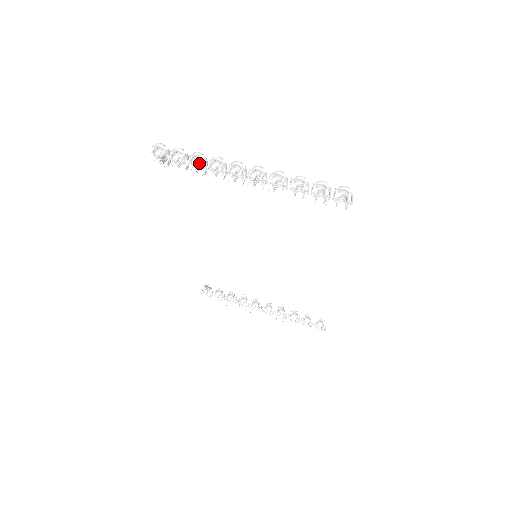
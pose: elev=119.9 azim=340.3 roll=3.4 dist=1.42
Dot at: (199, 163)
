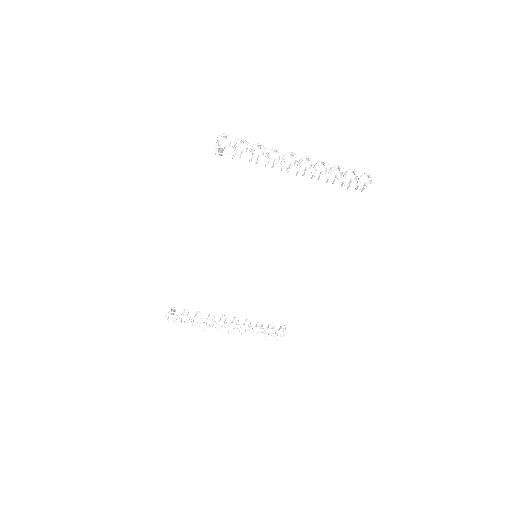
Dot at: (264, 151)
